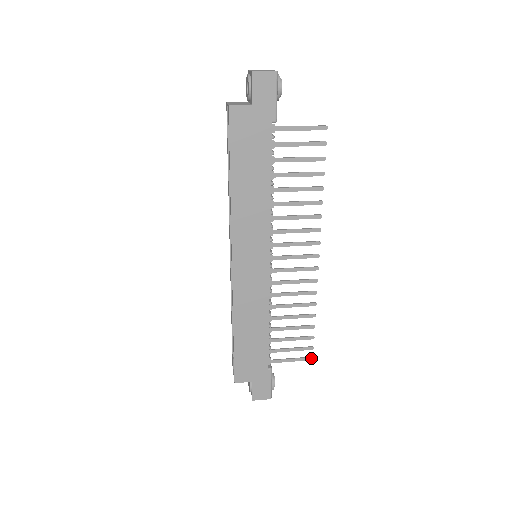
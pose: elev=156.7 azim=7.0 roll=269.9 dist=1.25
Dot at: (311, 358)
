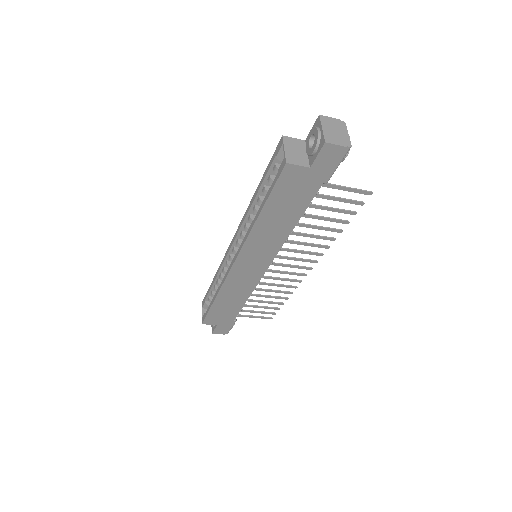
Dot at: (271, 318)
